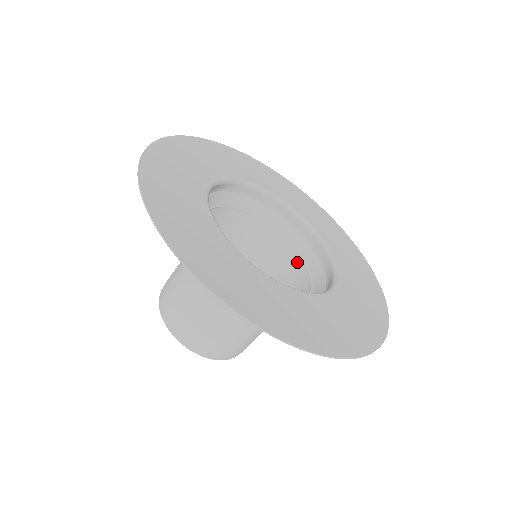
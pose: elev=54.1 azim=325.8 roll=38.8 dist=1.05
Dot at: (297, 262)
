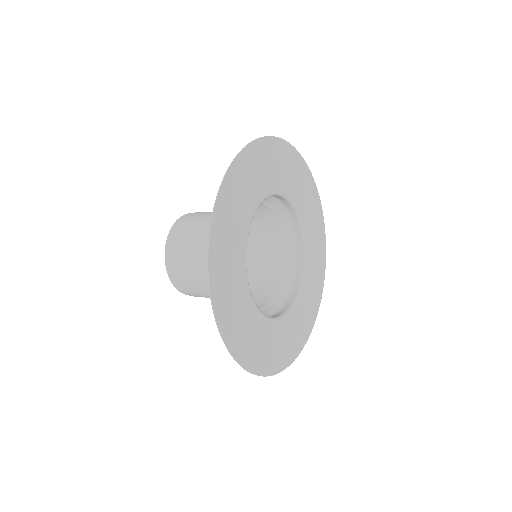
Dot at: (277, 231)
